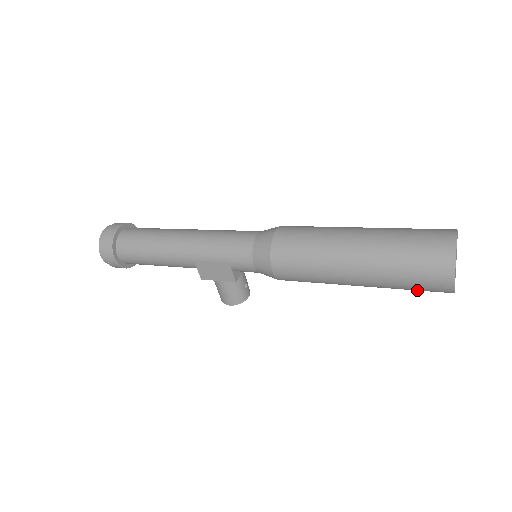
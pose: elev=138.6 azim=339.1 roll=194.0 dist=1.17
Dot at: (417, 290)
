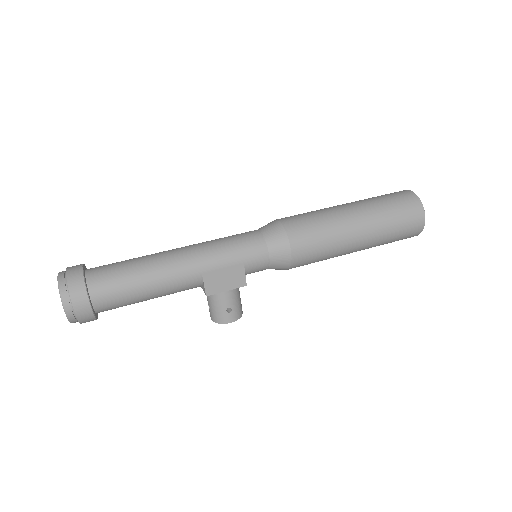
Dot at: (398, 239)
